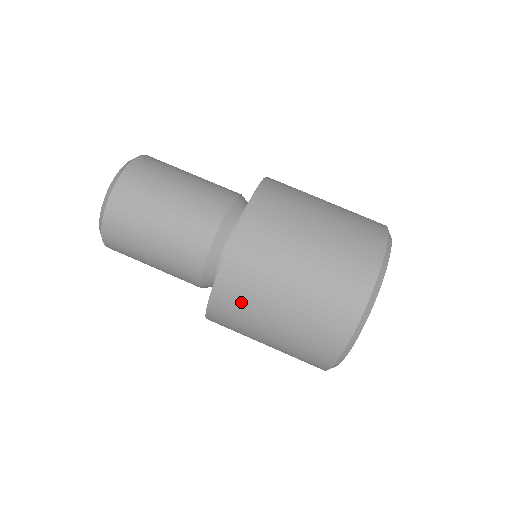
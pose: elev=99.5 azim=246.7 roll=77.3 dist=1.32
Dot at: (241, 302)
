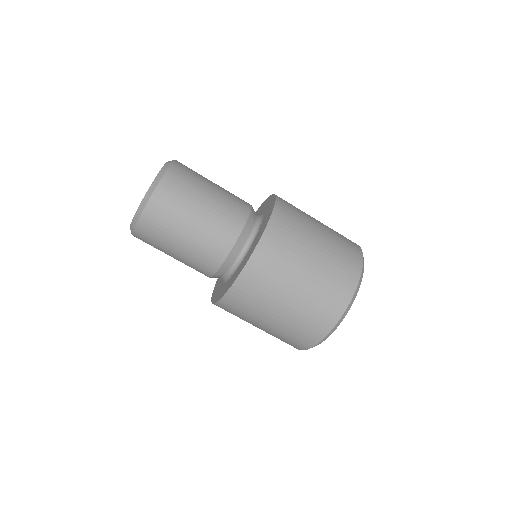
Dot at: occluded
